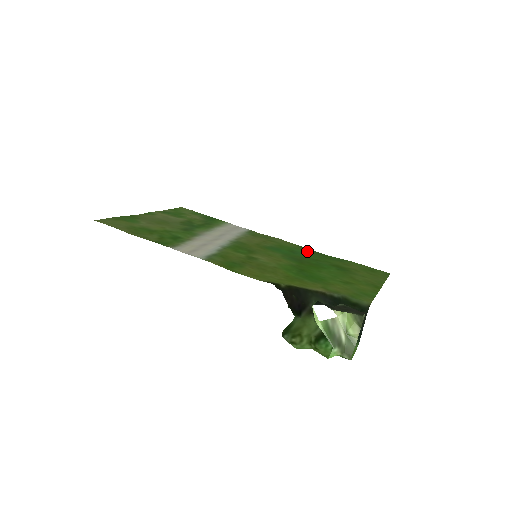
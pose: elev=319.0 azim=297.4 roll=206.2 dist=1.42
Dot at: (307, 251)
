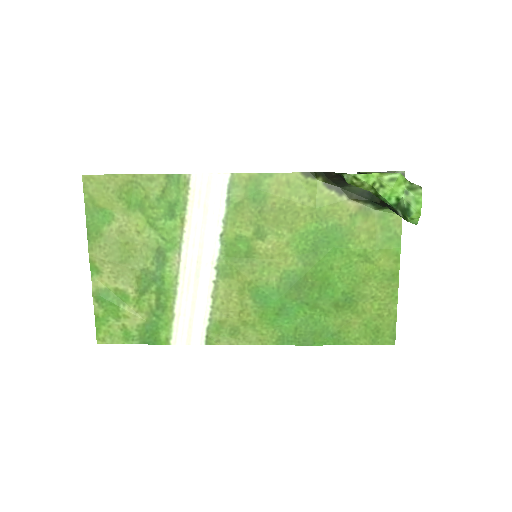
Dot at: (292, 331)
